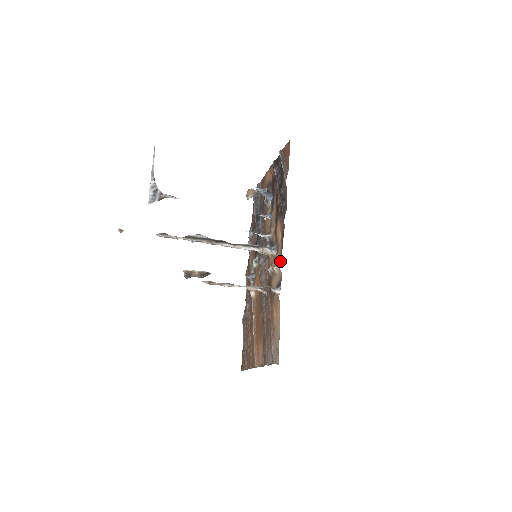
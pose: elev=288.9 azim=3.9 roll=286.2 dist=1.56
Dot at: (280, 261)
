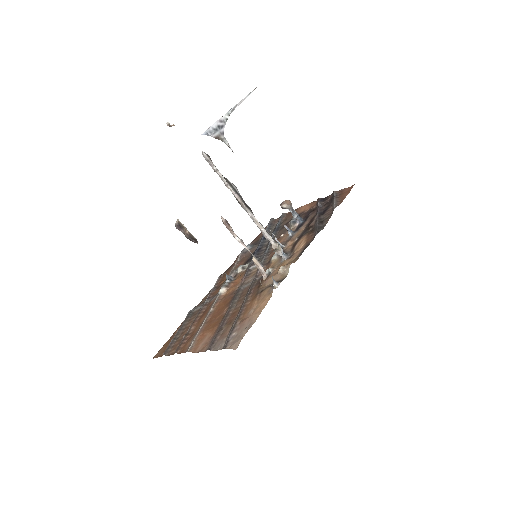
Dot at: (293, 262)
